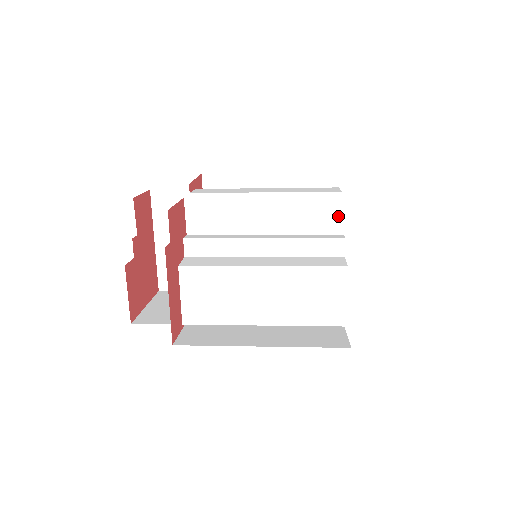
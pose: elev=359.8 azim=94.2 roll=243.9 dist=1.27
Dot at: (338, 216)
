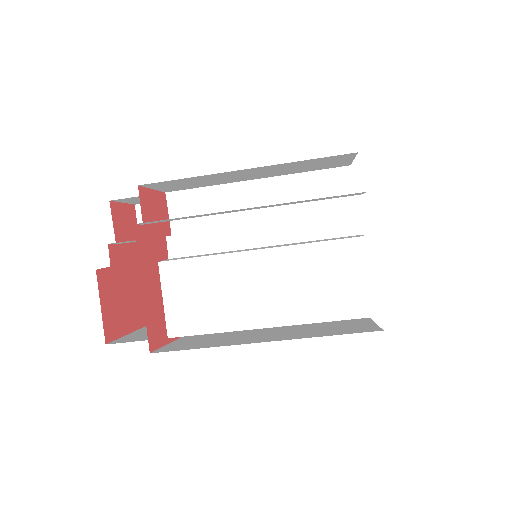
Dot at: (346, 190)
